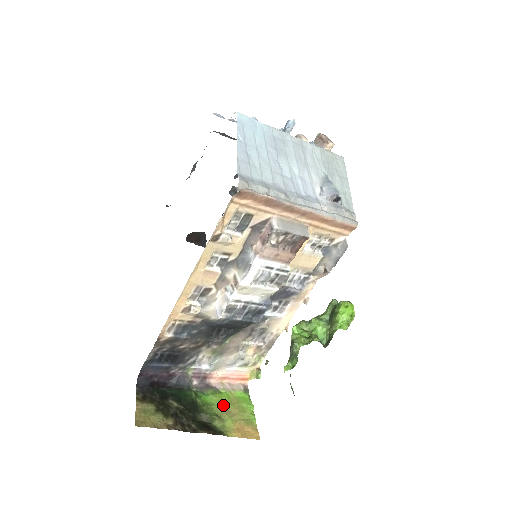
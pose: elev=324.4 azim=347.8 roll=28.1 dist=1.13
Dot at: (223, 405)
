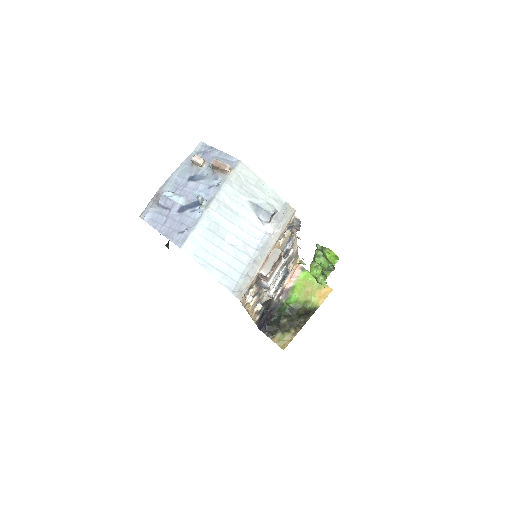
Dot at: (302, 293)
